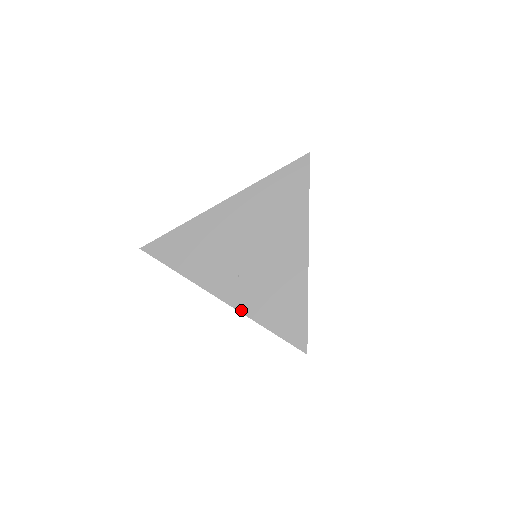
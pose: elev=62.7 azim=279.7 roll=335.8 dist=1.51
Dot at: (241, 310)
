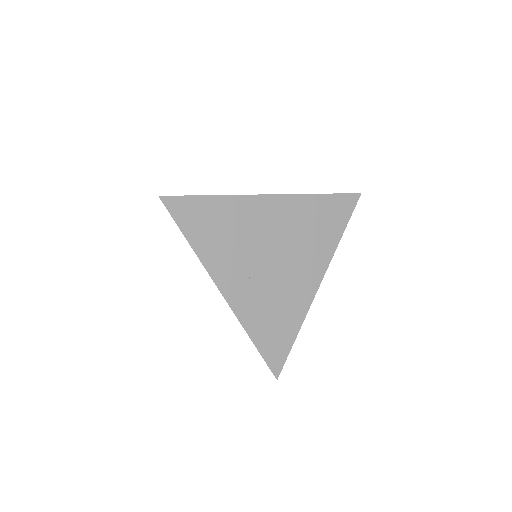
Dot at: (237, 314)
